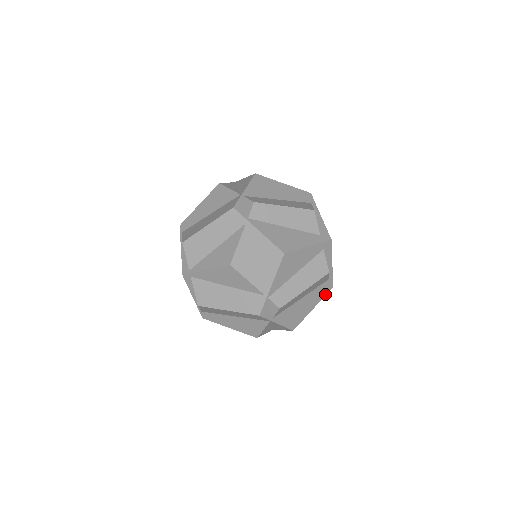
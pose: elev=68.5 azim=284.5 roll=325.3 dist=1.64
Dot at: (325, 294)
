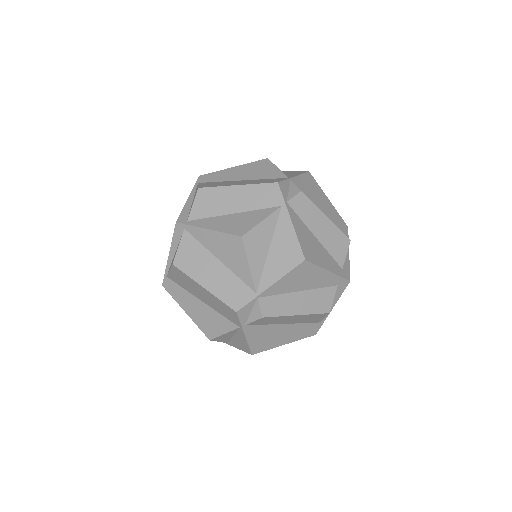
Dot at: (305, 336)
